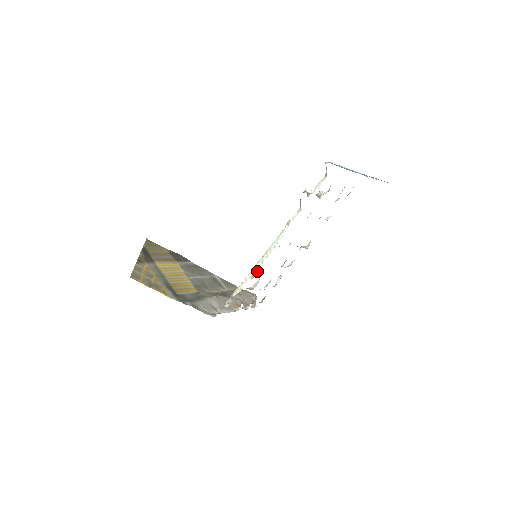
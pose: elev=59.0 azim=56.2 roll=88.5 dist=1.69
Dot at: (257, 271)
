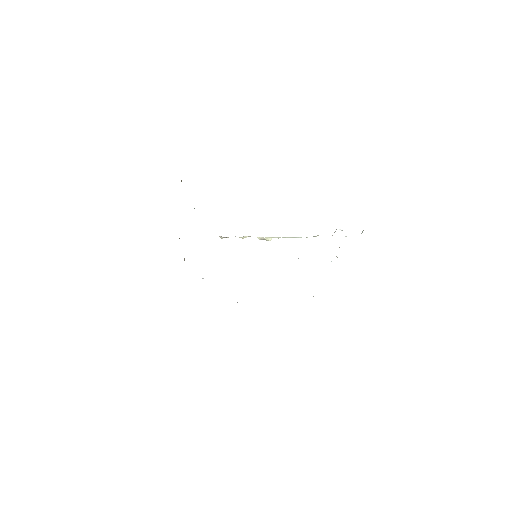
Dot at: (269, 240)
